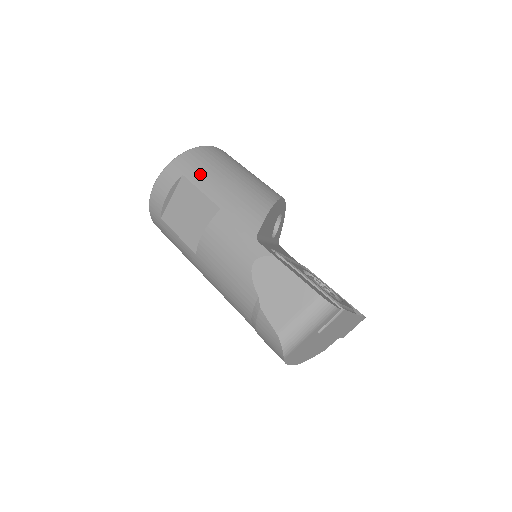
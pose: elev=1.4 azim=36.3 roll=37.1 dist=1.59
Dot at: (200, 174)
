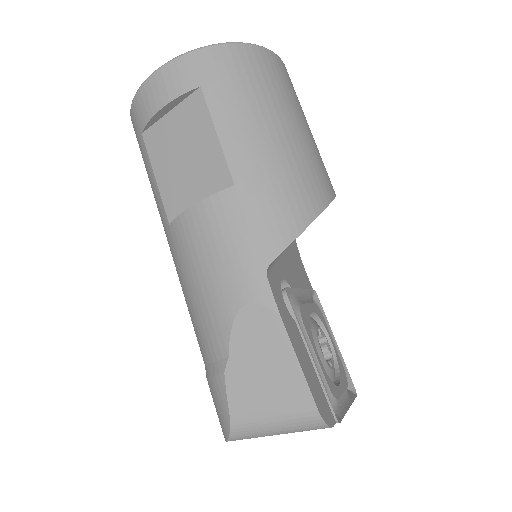
Dot at: (229, 101)
